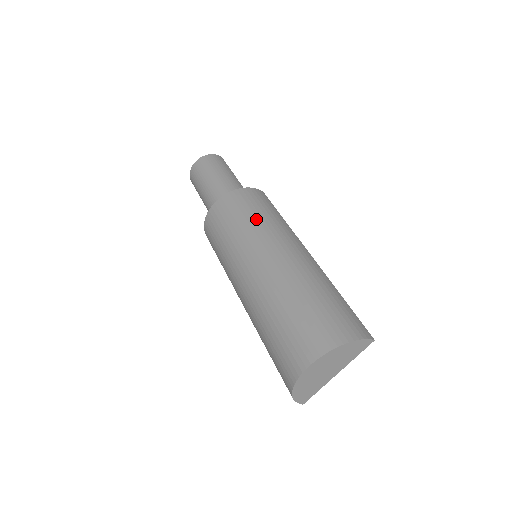
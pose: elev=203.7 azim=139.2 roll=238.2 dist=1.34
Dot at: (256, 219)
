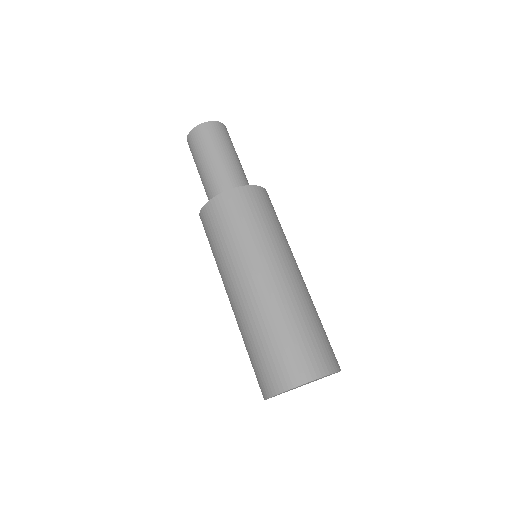
Dot at: (276, 228)
